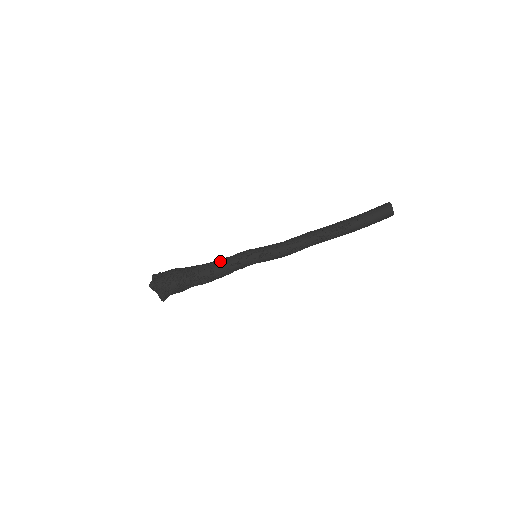
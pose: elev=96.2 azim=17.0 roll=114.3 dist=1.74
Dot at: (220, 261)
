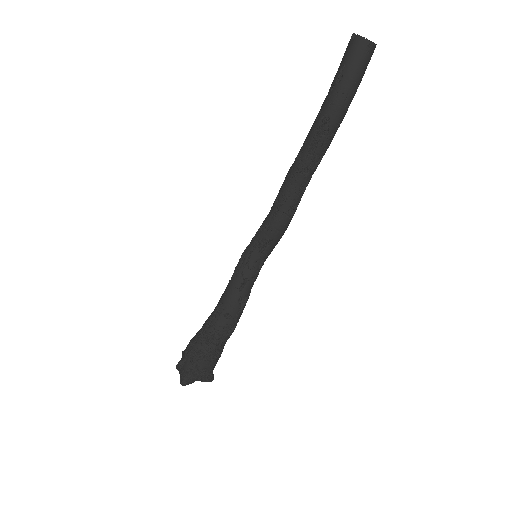
Dot at: (224, 296)
